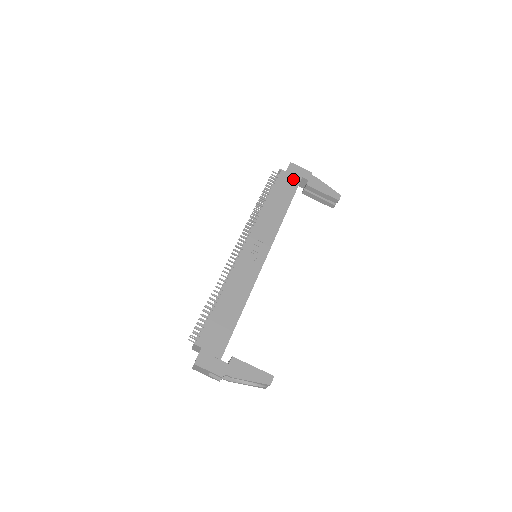
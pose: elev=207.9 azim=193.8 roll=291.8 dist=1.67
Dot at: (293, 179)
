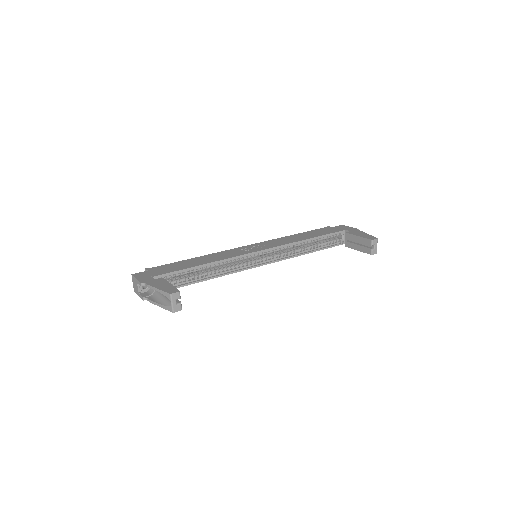
Dot at: (335, 230)
